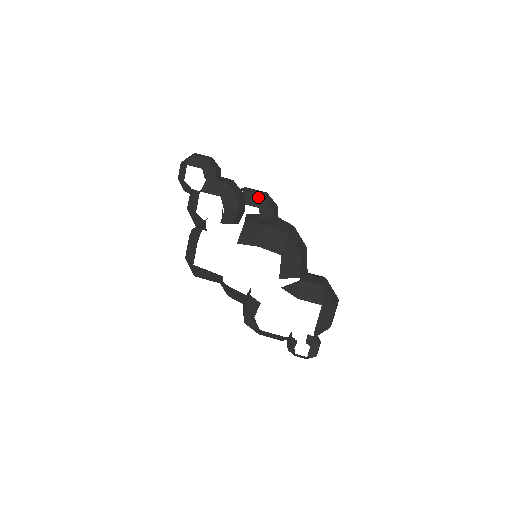
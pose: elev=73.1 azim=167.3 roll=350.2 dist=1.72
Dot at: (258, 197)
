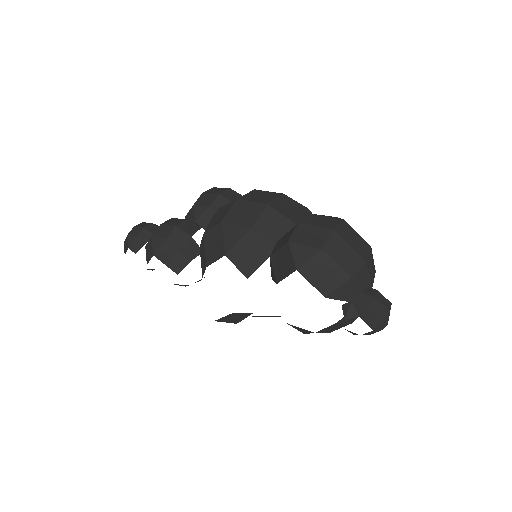
Dot at: (192, 211)
